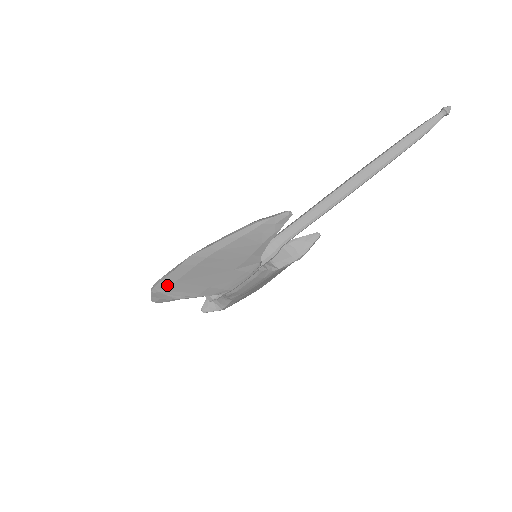
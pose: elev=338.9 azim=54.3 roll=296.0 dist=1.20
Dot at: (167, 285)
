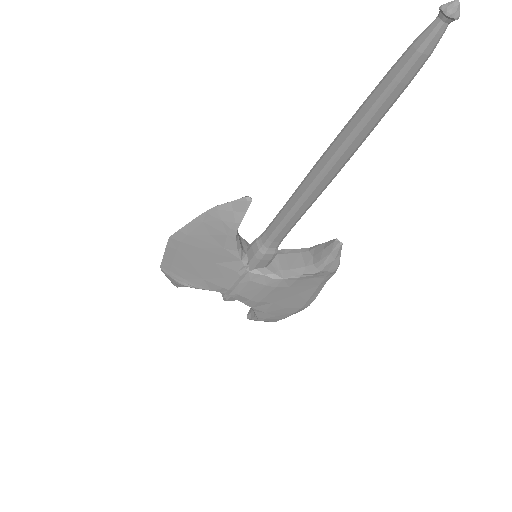
Dot at: (168, 267)
